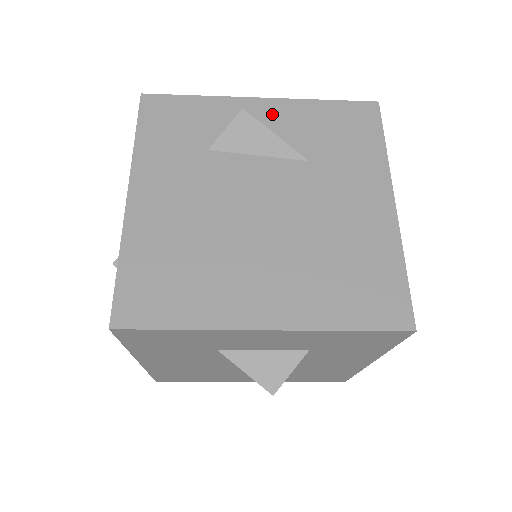
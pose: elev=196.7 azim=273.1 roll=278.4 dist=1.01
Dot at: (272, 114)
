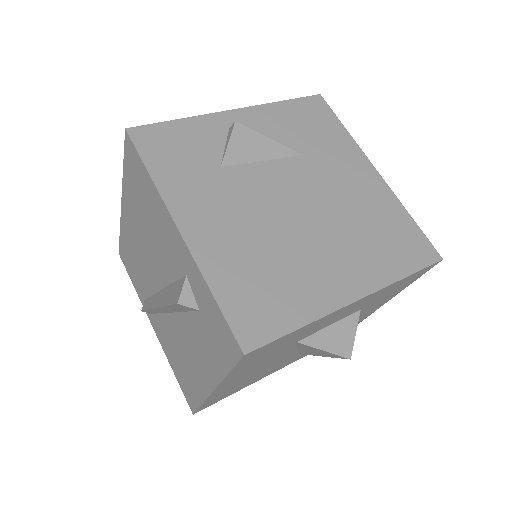
Dot at: (252, 122)
